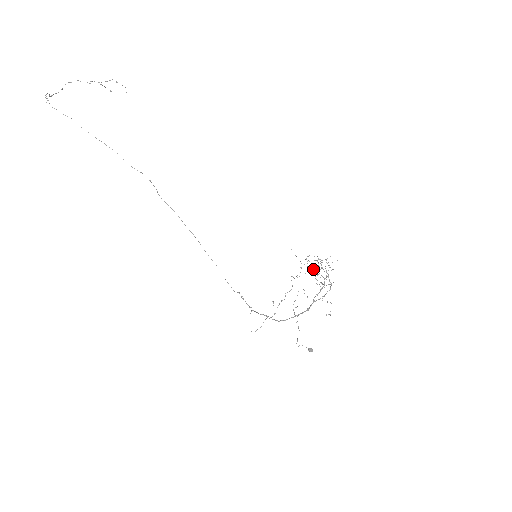
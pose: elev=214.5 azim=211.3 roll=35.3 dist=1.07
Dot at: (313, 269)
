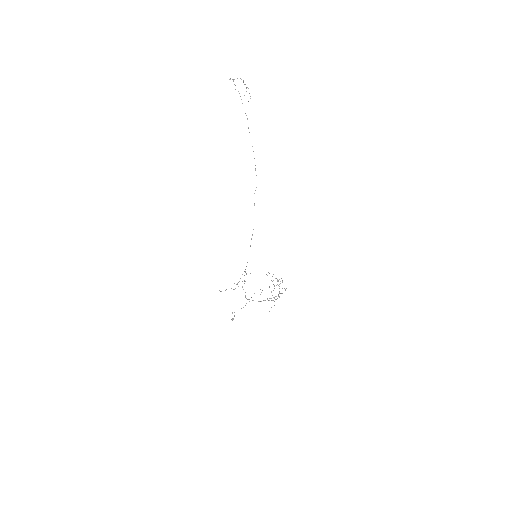
Dot at: (277, 284)
